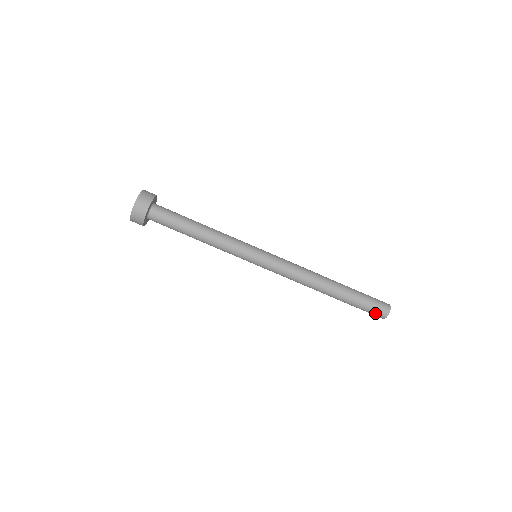
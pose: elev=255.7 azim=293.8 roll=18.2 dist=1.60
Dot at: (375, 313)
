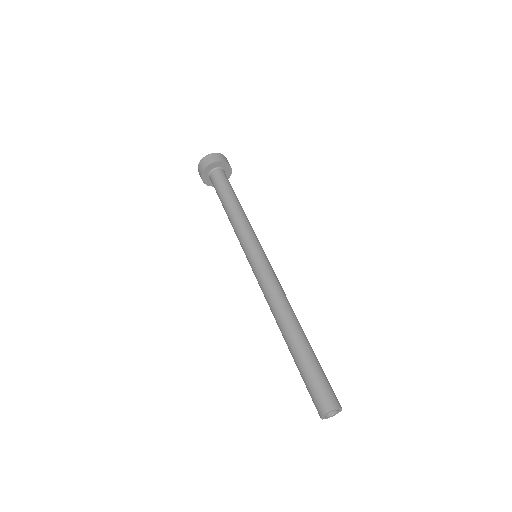
Dot at: (313, 401)
